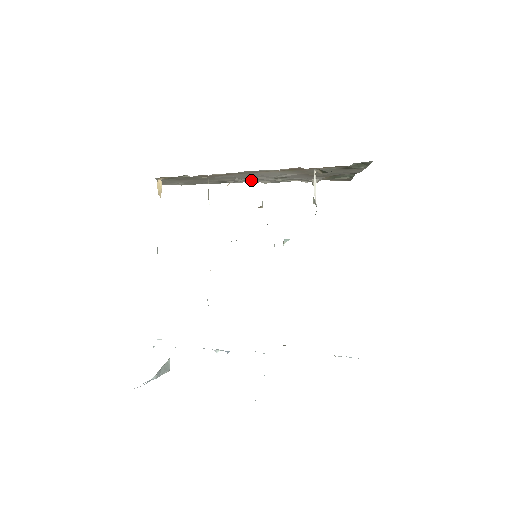
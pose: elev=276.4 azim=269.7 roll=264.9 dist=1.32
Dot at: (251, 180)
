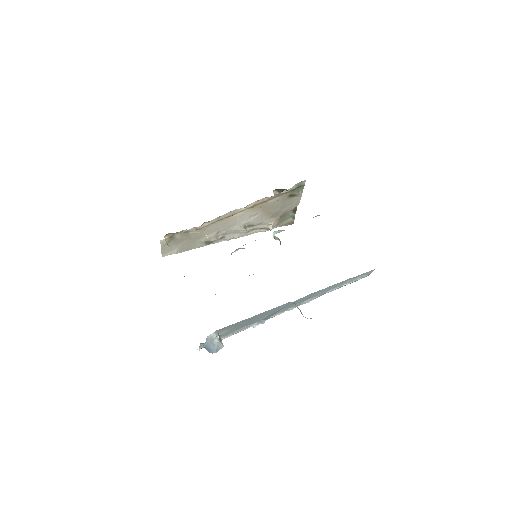
Dot at: (227, 235)
